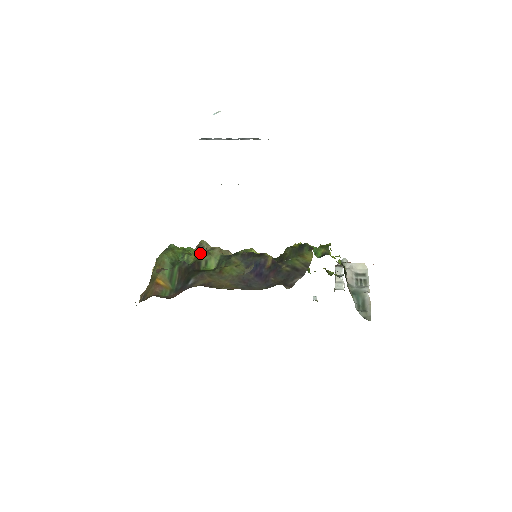
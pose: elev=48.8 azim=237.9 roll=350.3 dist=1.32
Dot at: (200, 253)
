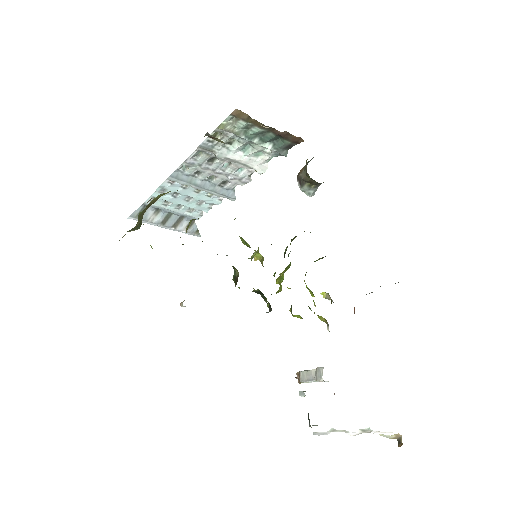
Dot at: occluded
